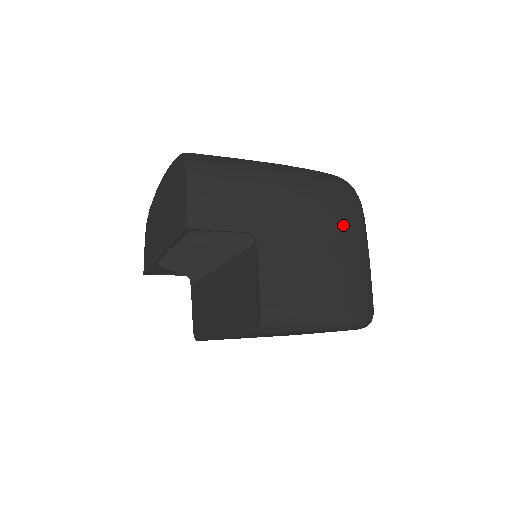
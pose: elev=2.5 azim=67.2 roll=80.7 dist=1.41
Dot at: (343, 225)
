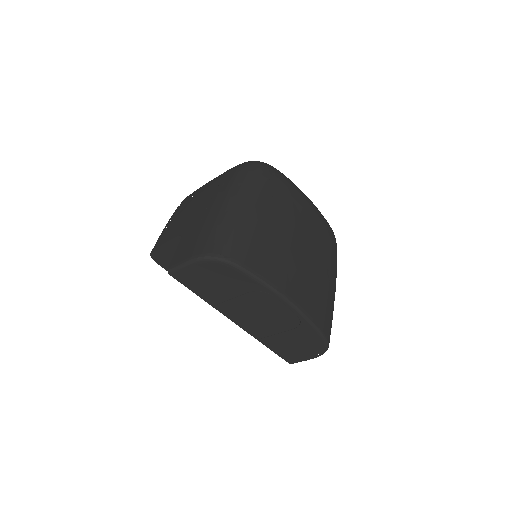
Dot at: occluded
